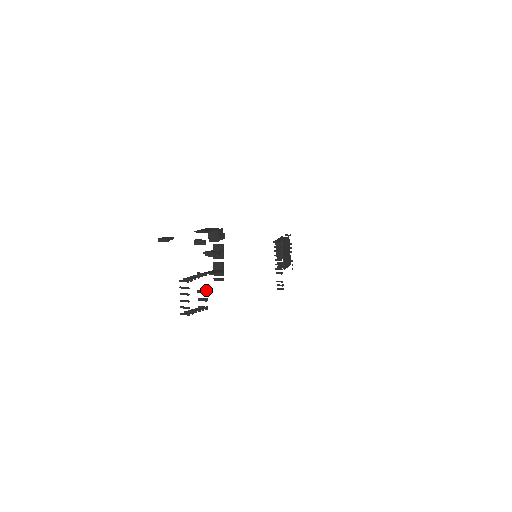
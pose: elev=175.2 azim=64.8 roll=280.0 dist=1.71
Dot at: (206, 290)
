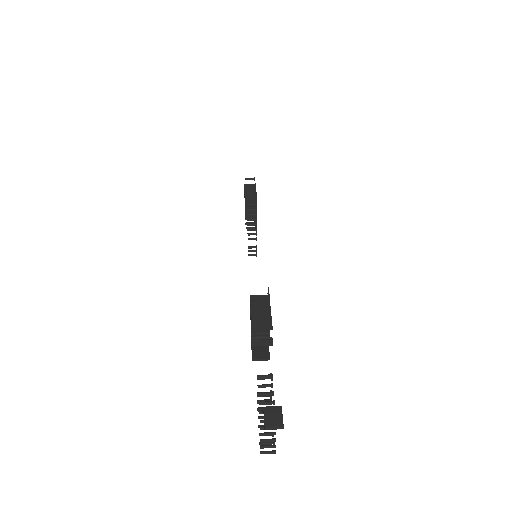
Dot at: occluded
